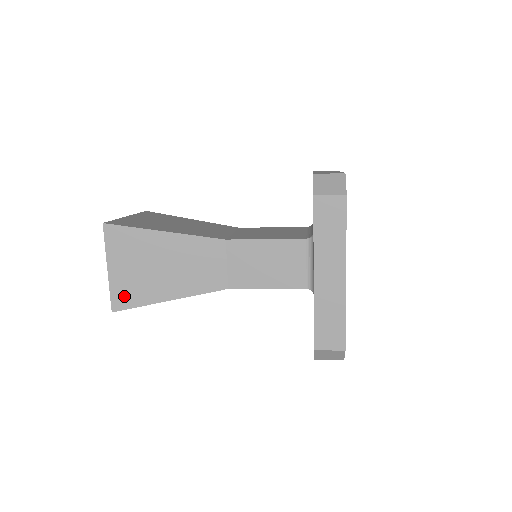
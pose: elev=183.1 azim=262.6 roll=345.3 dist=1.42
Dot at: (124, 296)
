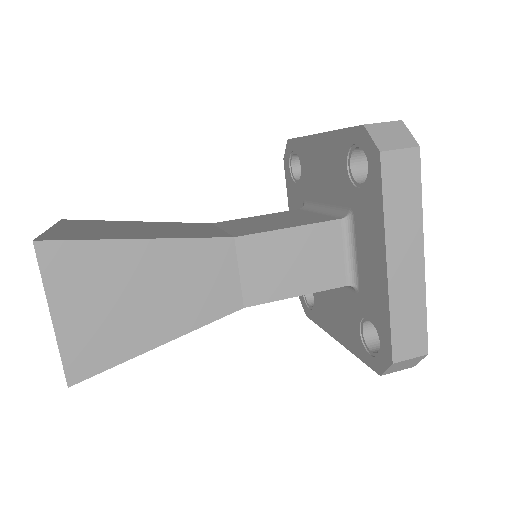
Dot at: (86, 356)
